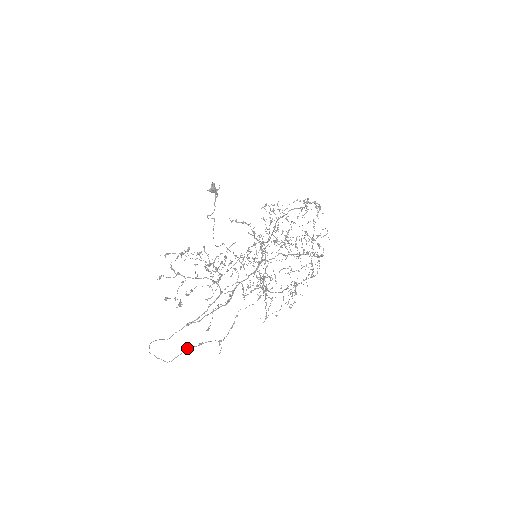
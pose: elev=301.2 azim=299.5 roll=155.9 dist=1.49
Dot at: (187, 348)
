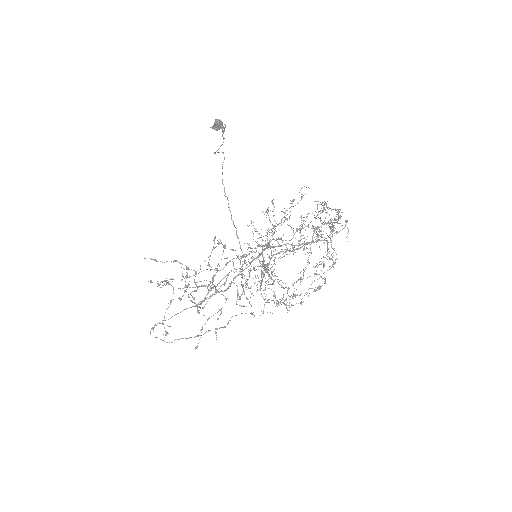
Dot at: occluded
